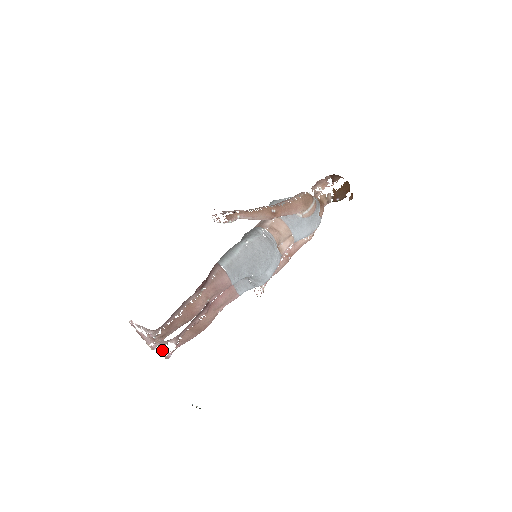
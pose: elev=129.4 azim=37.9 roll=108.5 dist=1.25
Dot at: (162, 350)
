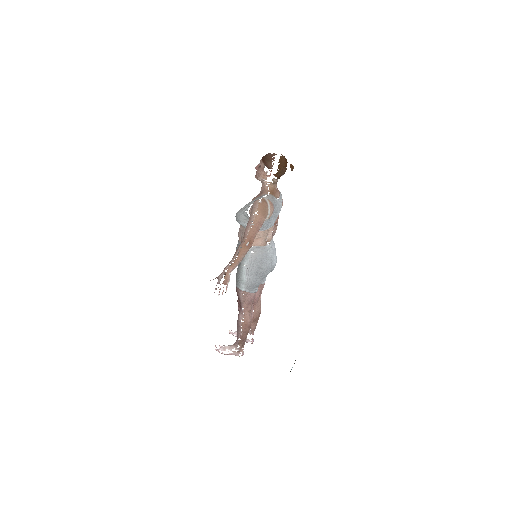
Dot at: (246, 341)
